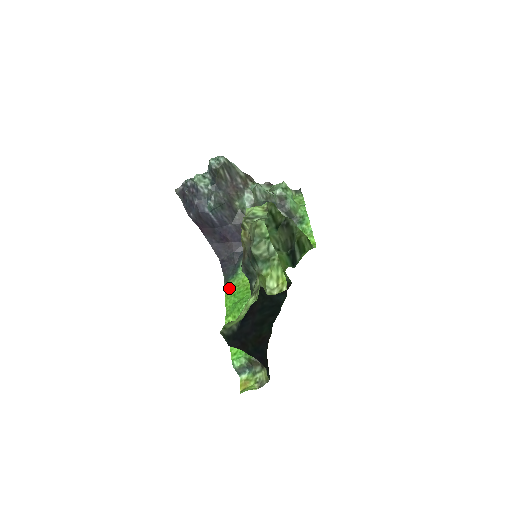
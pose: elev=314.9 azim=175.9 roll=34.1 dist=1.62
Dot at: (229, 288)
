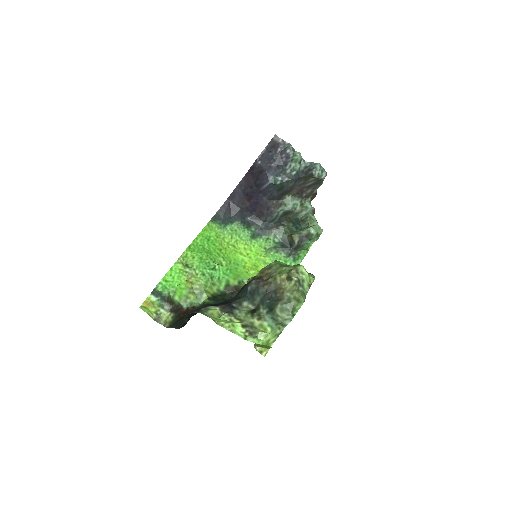
Dot at: (210, 228)
